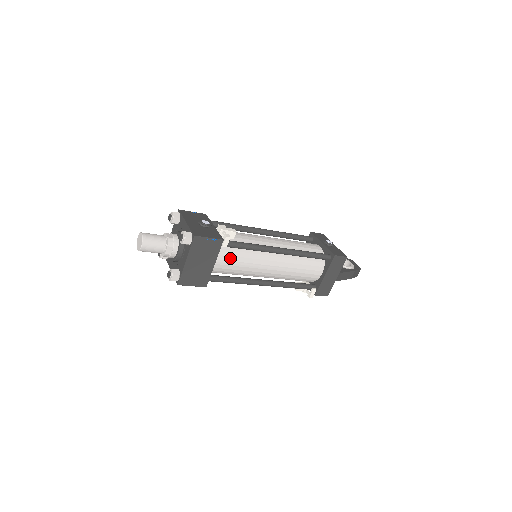
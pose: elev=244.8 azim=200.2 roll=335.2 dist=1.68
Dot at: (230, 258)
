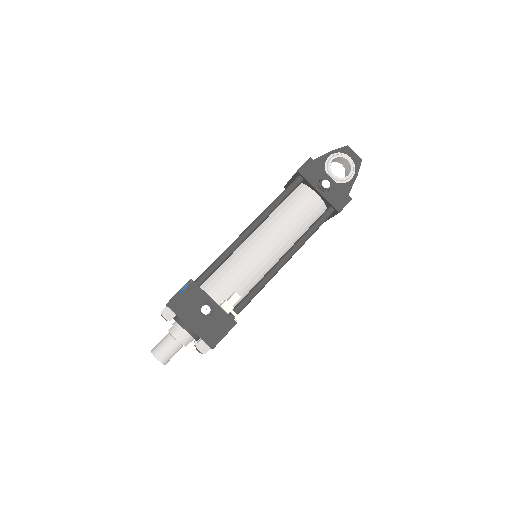
Dot at: occluded
